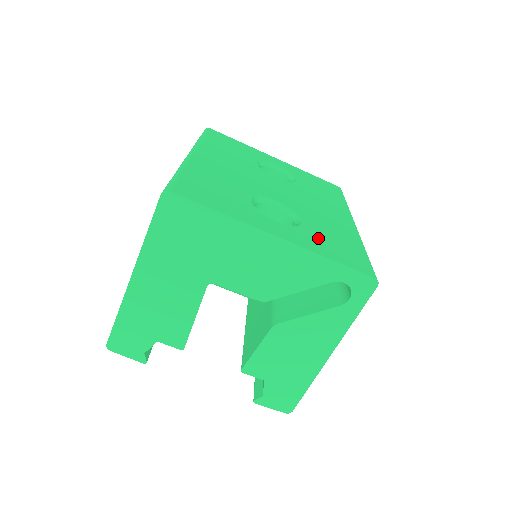
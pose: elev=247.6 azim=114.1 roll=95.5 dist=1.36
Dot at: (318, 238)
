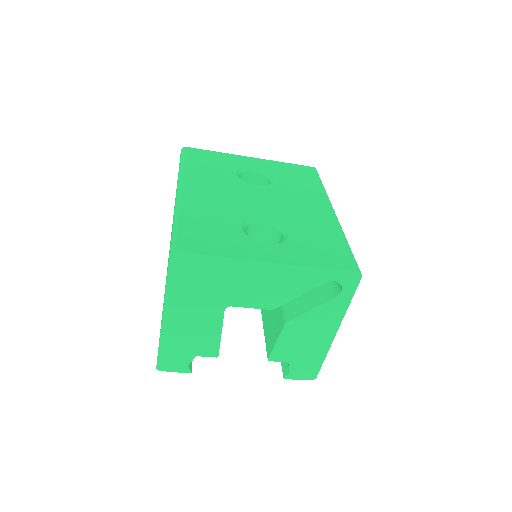
Dot at: (305, 247)
